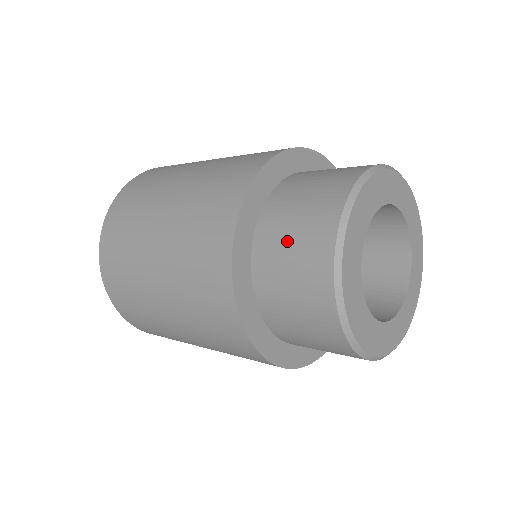
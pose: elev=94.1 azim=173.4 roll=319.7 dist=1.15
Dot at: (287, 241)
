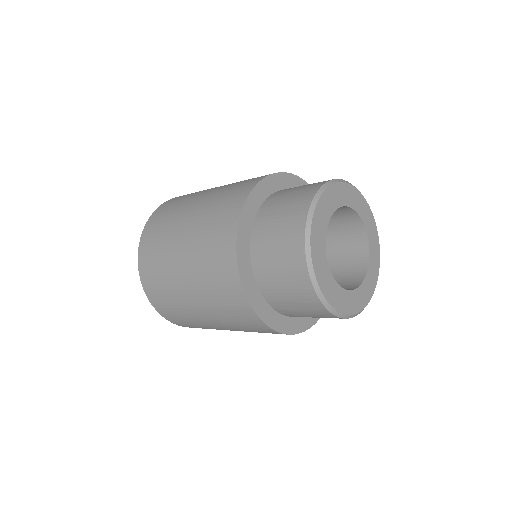
Dot at: (294, 190)
